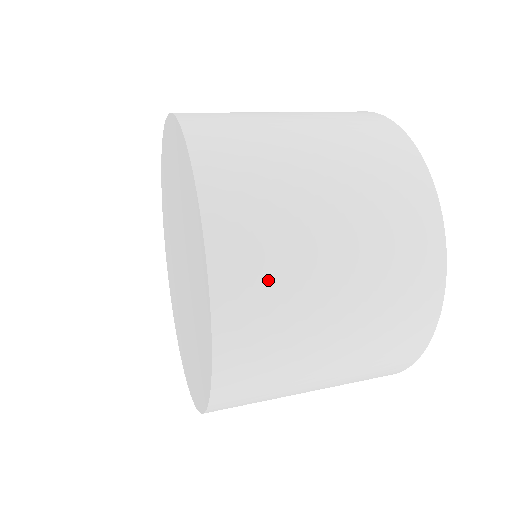
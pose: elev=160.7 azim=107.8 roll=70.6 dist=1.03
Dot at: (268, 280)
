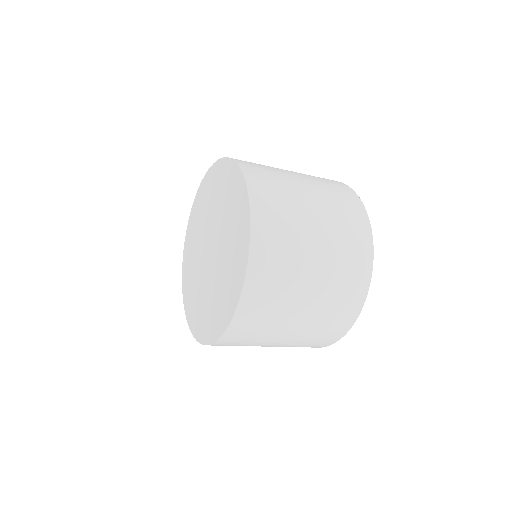
Dot at: (272, 292)
